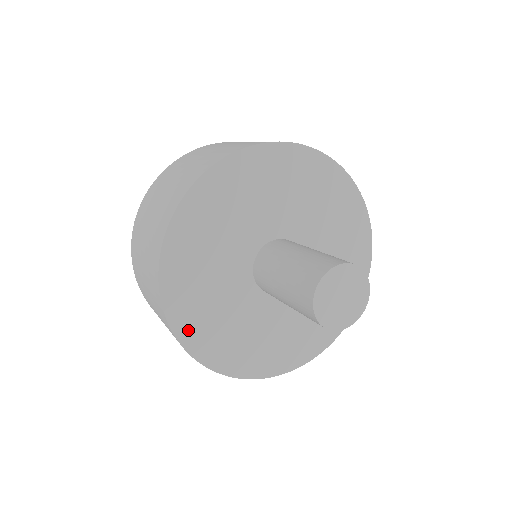
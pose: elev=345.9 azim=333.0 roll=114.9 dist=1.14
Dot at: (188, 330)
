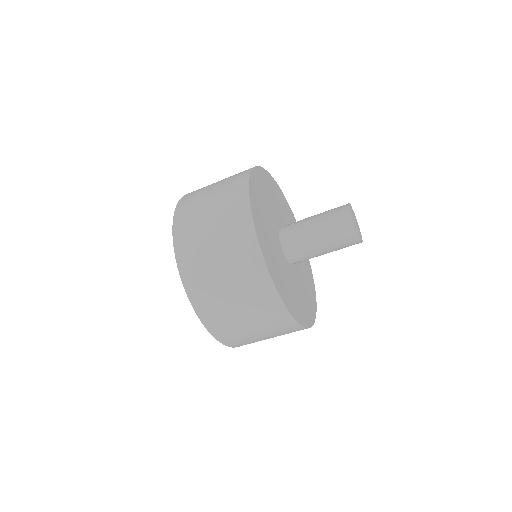
Dot at: (257, 221)
